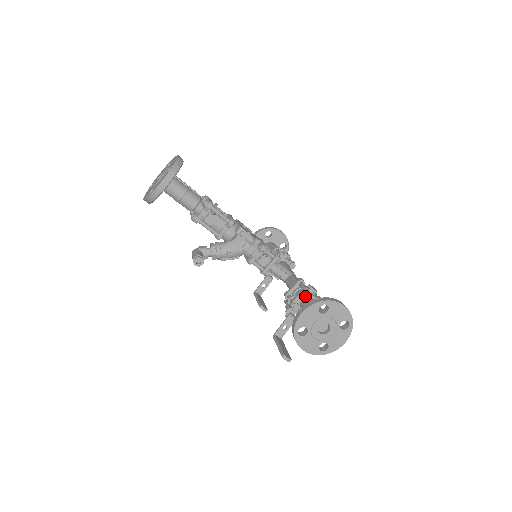
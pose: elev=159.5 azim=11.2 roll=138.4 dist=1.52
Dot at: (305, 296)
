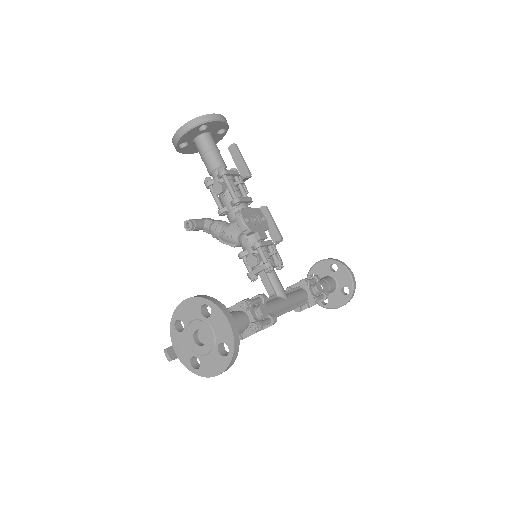
Dot at: (243, 309)
